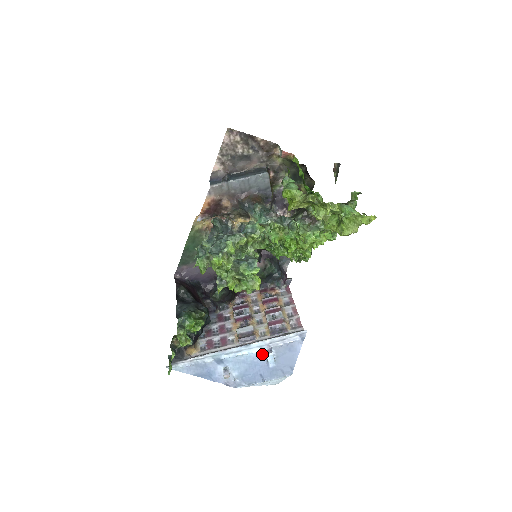
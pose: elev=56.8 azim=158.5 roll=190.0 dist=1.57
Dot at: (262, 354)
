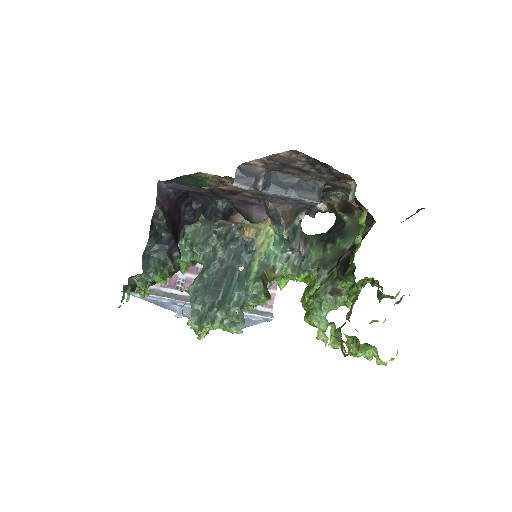
Dot at: occluded
